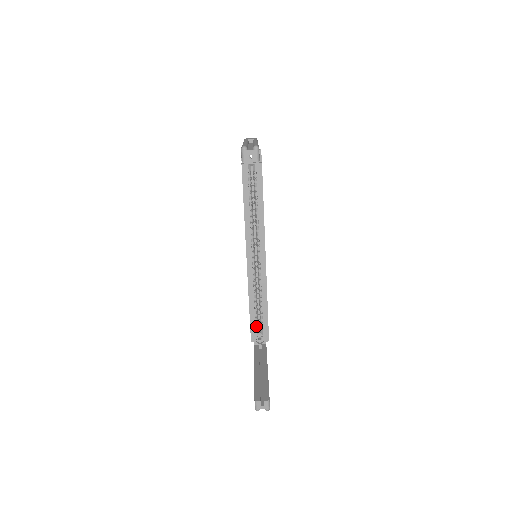
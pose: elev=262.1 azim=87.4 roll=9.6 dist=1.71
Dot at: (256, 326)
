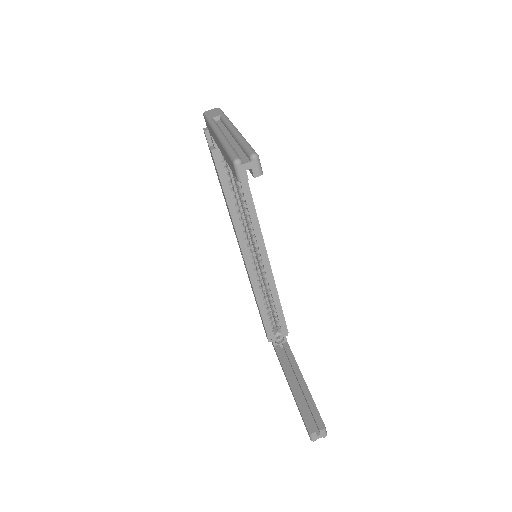
Dot at: (272, 327)
